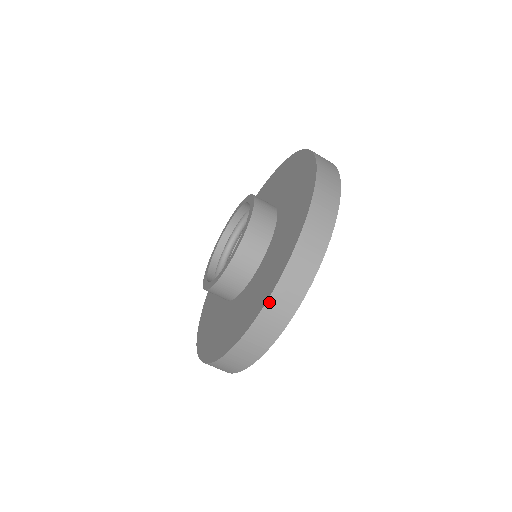
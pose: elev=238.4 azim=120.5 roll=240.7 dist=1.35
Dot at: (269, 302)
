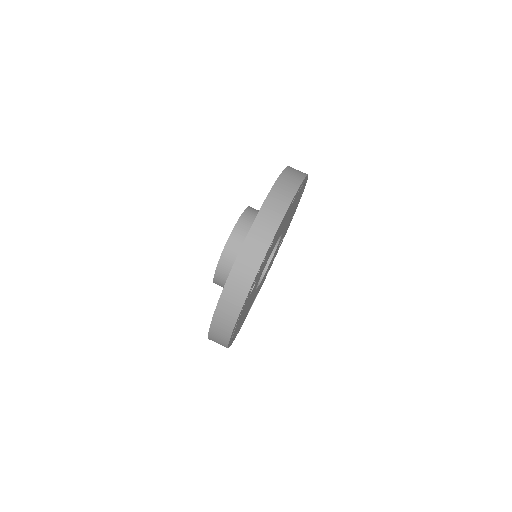
Dot at: (282, 175)
